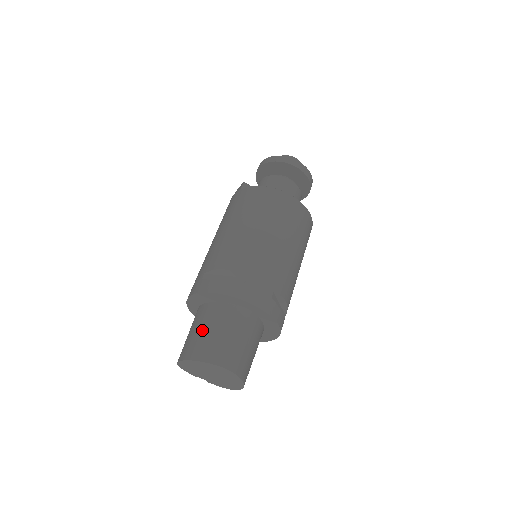
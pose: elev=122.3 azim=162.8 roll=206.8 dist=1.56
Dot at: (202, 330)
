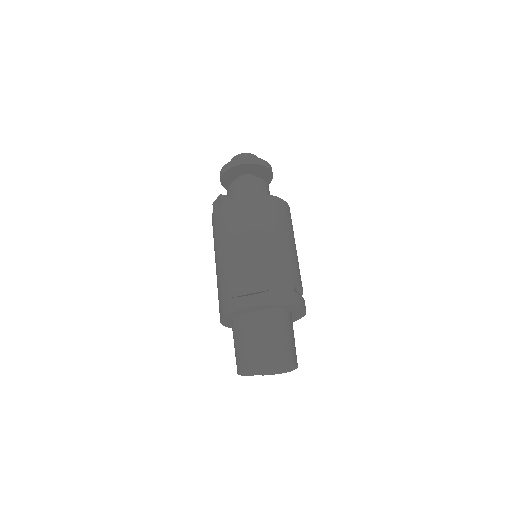
Dot at: (250, 340)
